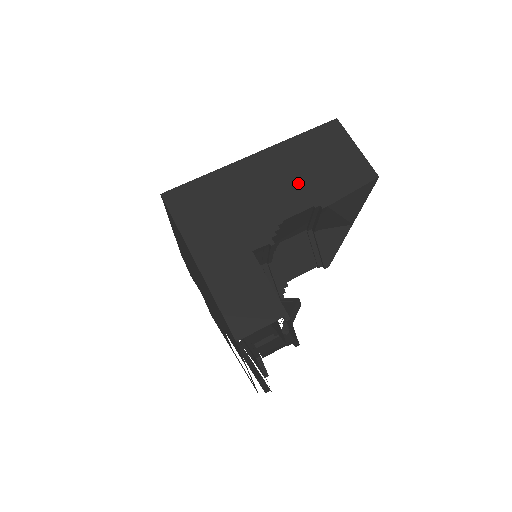
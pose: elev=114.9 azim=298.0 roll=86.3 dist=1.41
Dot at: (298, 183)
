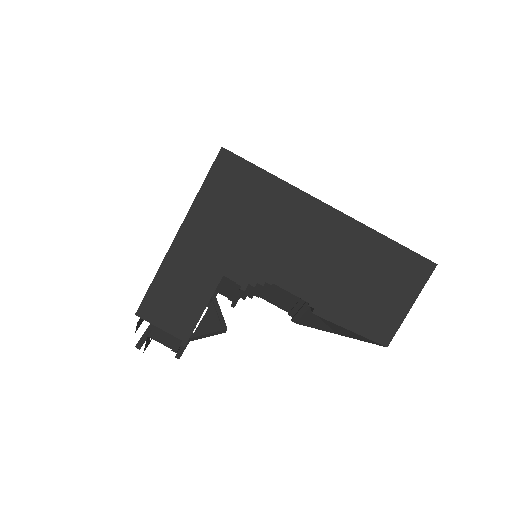
Dot at: (326, 273)
